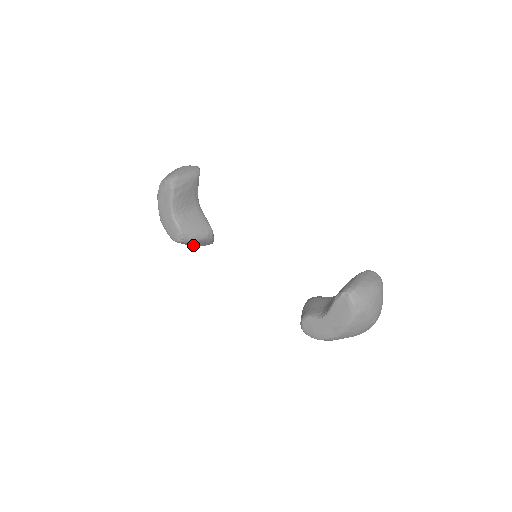
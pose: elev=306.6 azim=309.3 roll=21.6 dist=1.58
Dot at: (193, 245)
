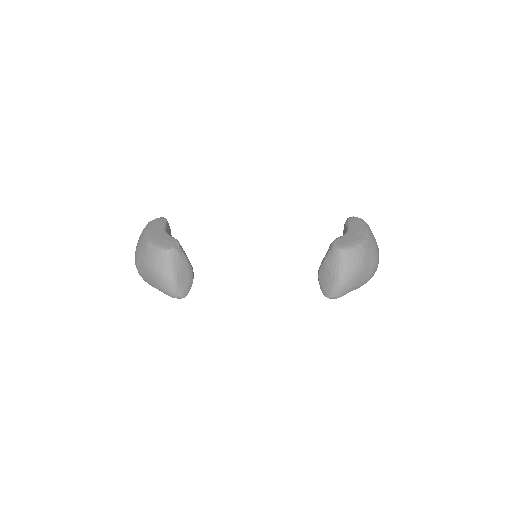
Dot at: (177, 273)
